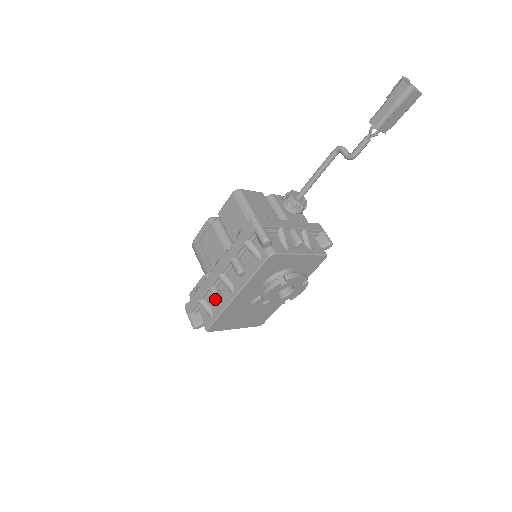
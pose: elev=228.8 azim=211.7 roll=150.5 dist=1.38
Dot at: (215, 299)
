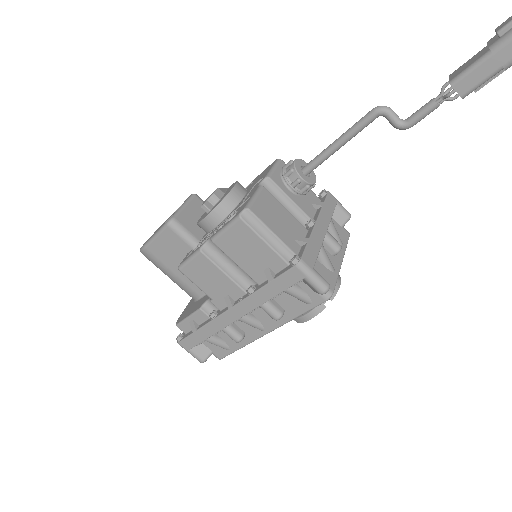
Dot at: (238, 341)
